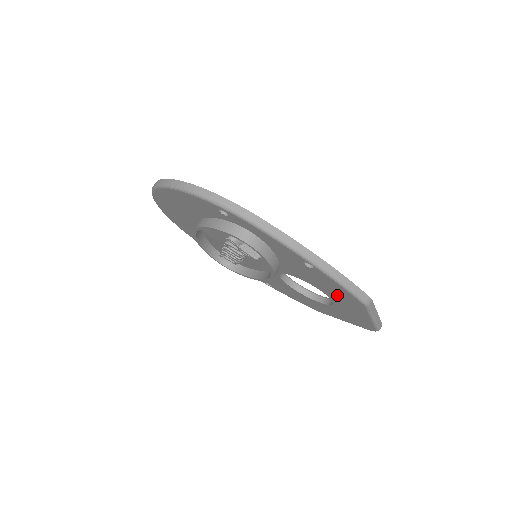
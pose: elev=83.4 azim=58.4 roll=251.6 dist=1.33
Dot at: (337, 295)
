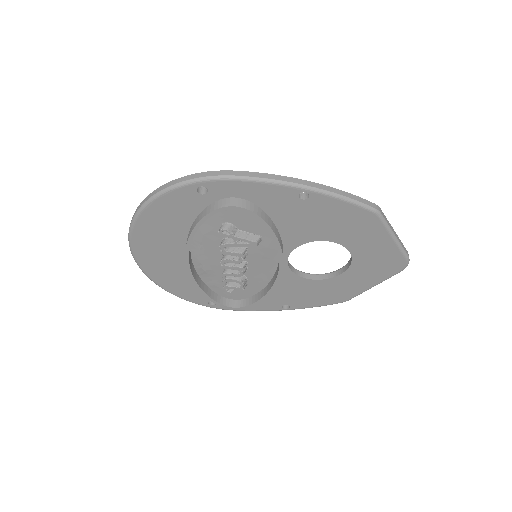
Dot at: (348, 229)
